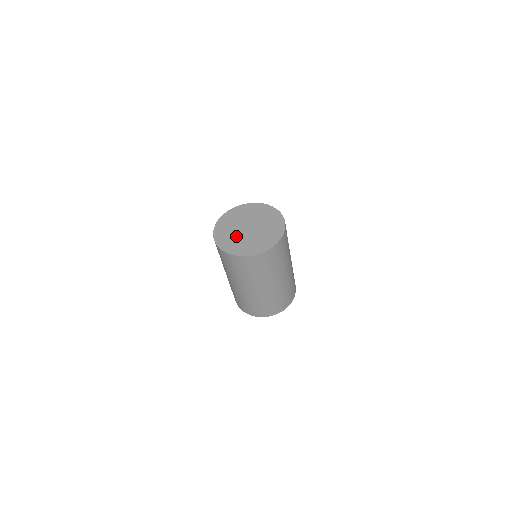
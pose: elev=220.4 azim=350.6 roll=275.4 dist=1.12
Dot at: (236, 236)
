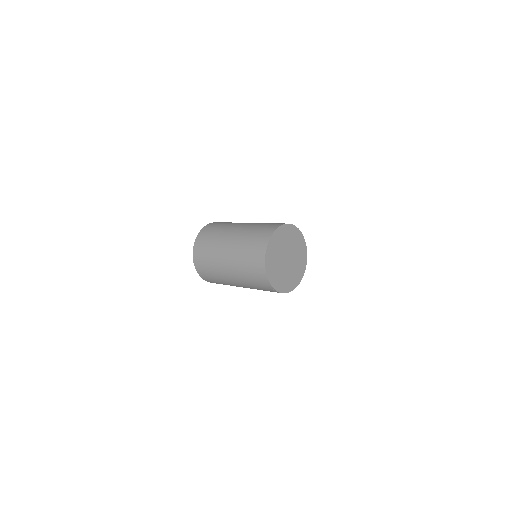
Dot at: (285, 273)
